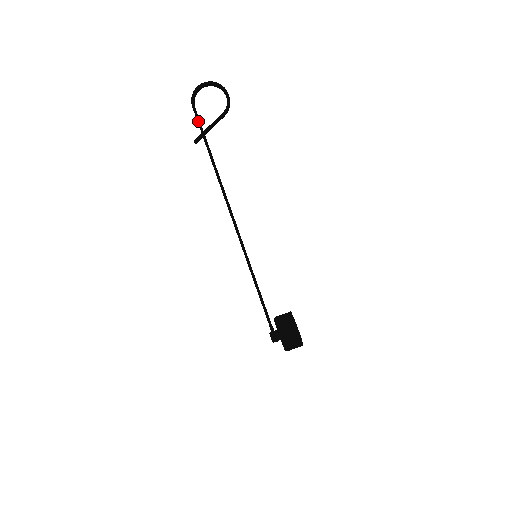
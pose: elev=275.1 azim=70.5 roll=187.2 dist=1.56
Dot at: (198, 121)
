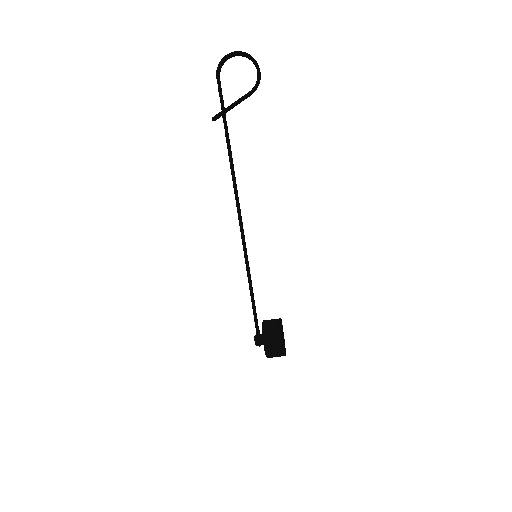
Dot at: (220, 96)
